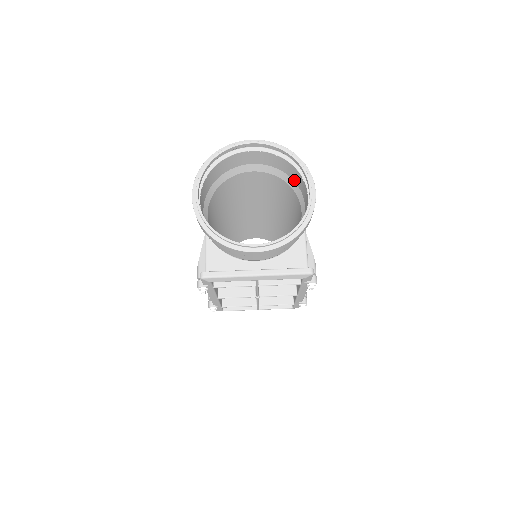
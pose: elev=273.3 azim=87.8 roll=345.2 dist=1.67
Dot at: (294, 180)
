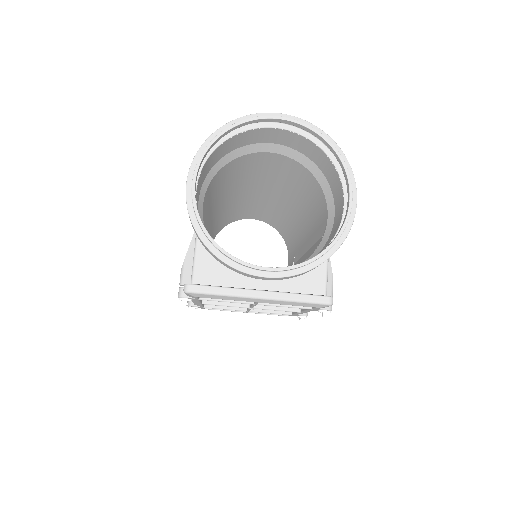
Dot at: (325, 175)
